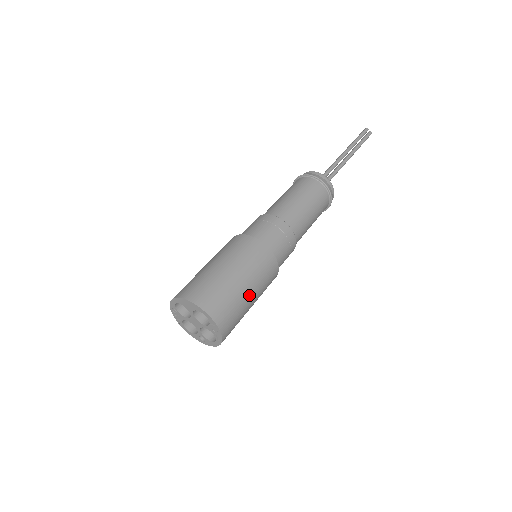
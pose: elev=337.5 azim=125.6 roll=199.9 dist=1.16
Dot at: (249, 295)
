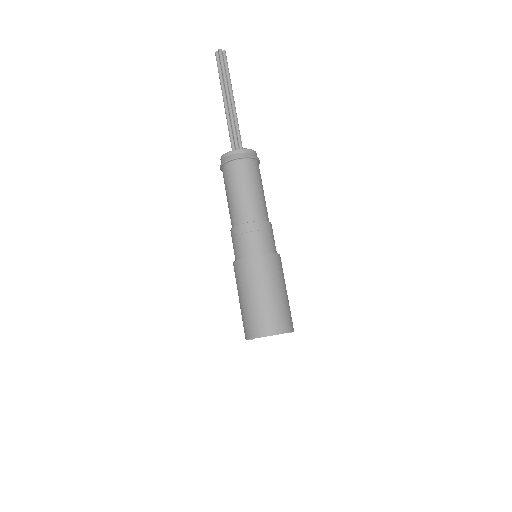
Dot at: occluded
